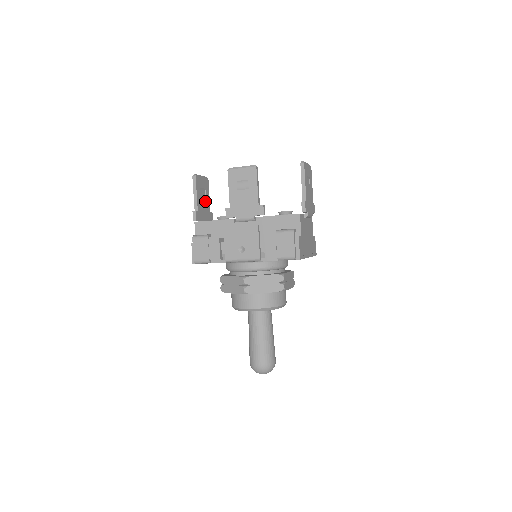
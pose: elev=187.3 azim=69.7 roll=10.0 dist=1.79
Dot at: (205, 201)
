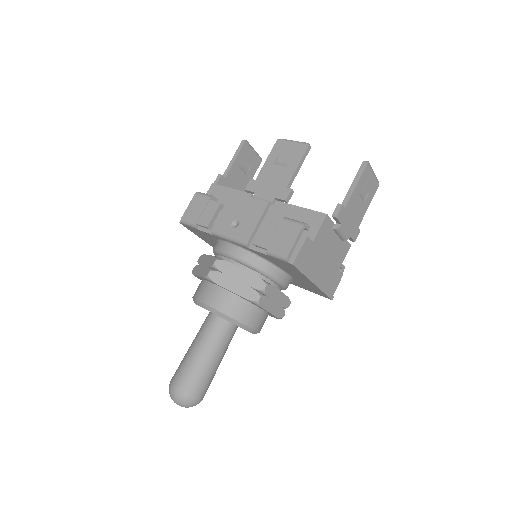
Dot at: (243, 178)
